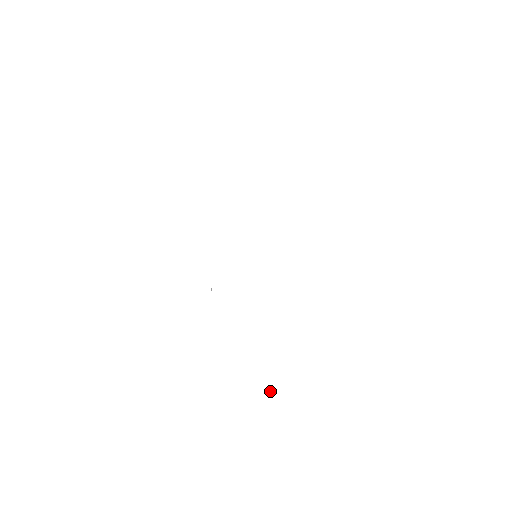
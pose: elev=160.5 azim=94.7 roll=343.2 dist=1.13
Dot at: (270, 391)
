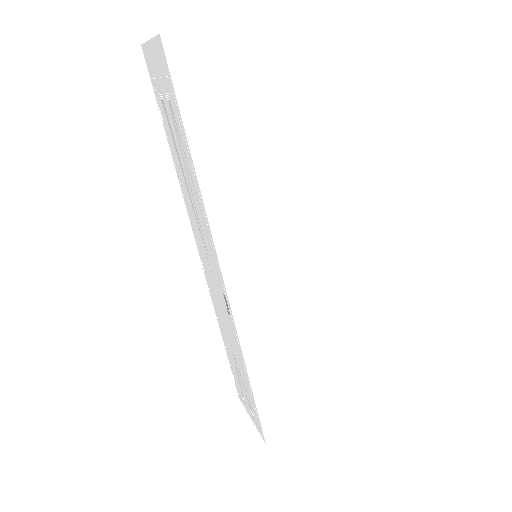
Dot at: (302, 380)
